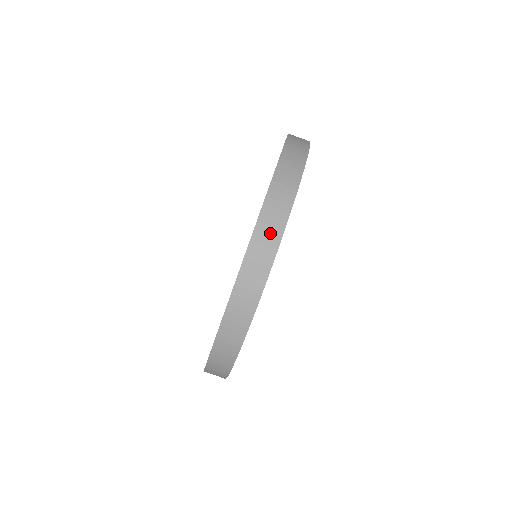
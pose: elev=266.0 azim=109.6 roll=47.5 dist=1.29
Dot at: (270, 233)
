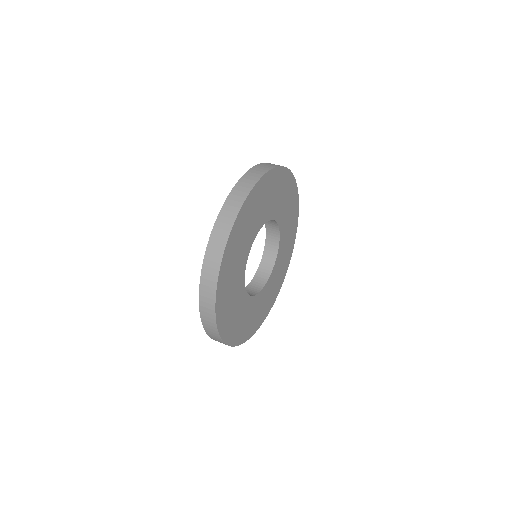
Dot at: (226, 222)
